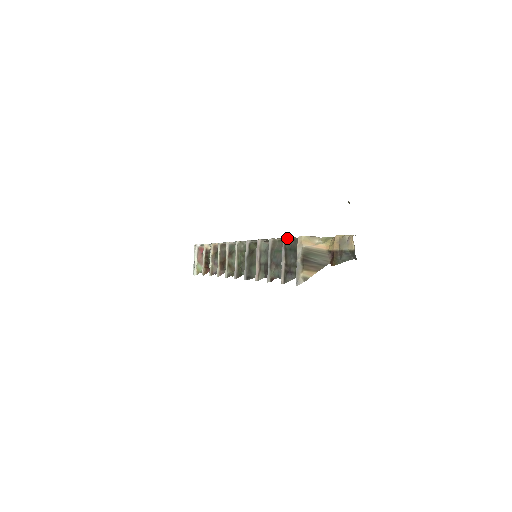
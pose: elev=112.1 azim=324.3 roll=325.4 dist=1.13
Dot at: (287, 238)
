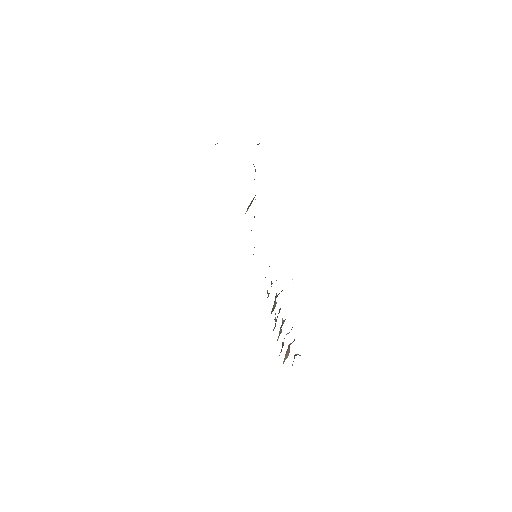
Dot at: occluded
